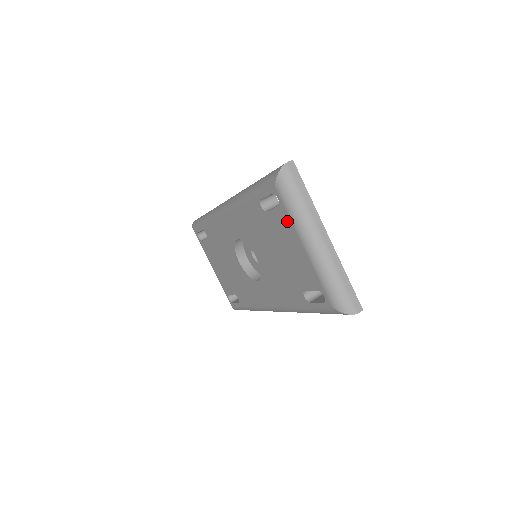
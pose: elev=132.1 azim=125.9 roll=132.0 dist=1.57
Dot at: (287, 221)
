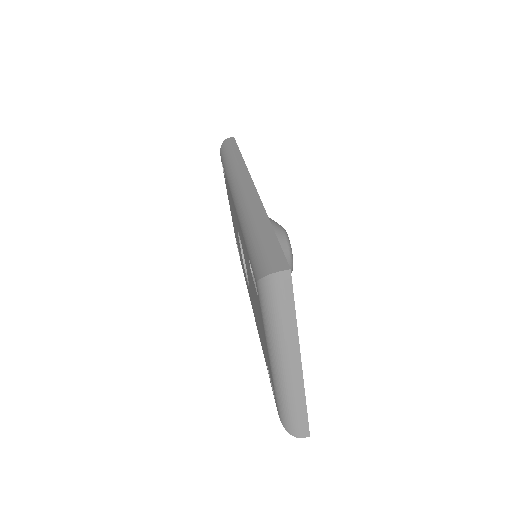
Dot at: (261, 318)
